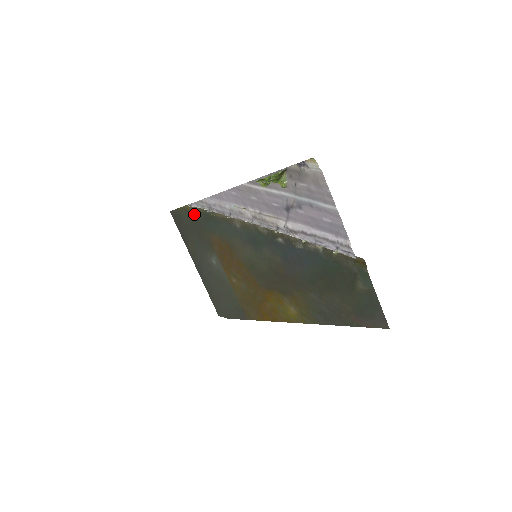
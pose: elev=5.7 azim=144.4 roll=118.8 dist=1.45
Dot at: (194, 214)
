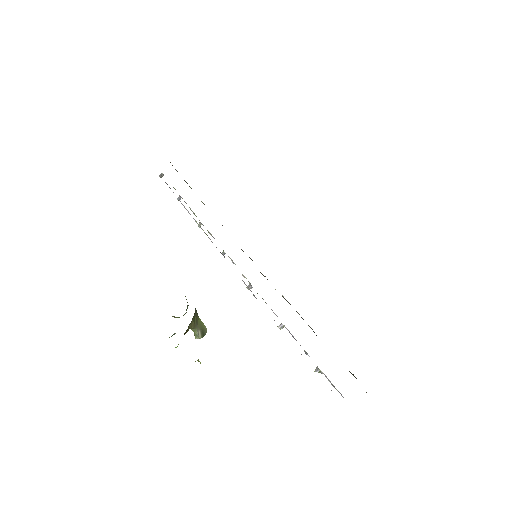
Dot at: occluded
